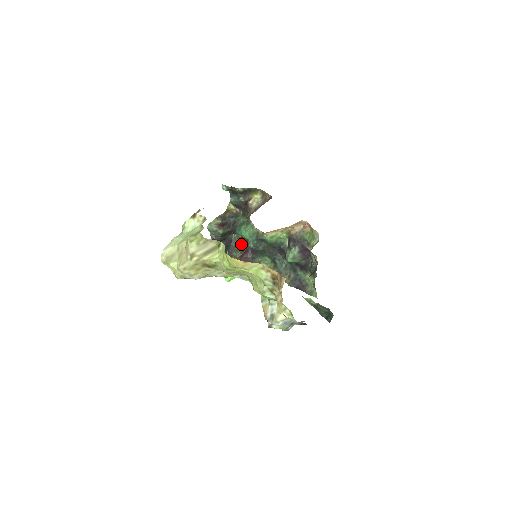
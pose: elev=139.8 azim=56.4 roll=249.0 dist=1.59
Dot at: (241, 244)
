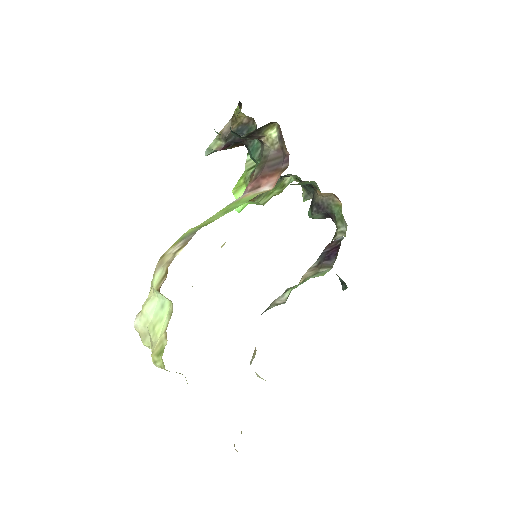
Dot at: occluded
